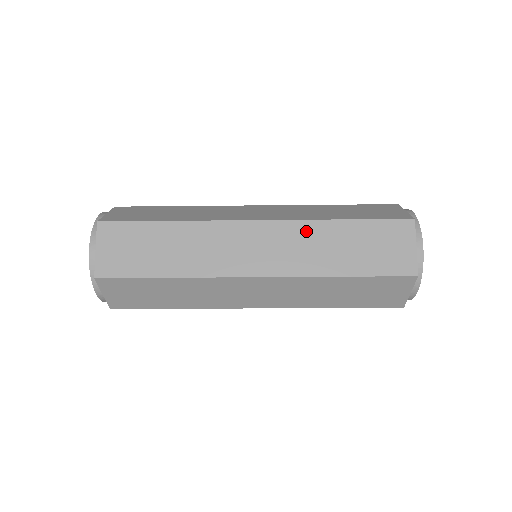
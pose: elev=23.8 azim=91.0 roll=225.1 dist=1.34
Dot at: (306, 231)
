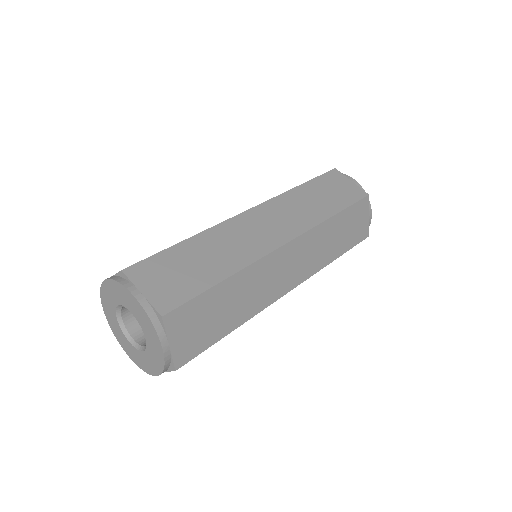
Dot at: occluded
